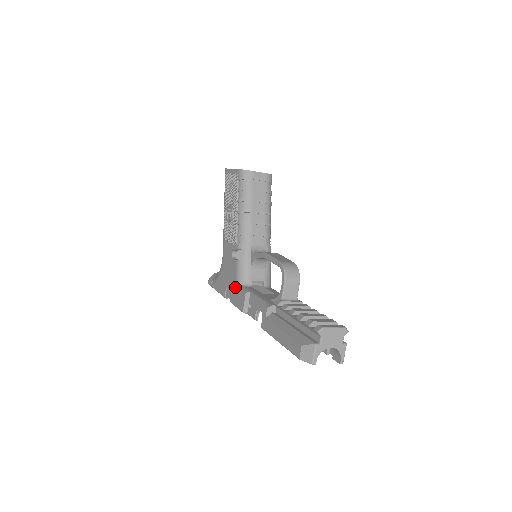
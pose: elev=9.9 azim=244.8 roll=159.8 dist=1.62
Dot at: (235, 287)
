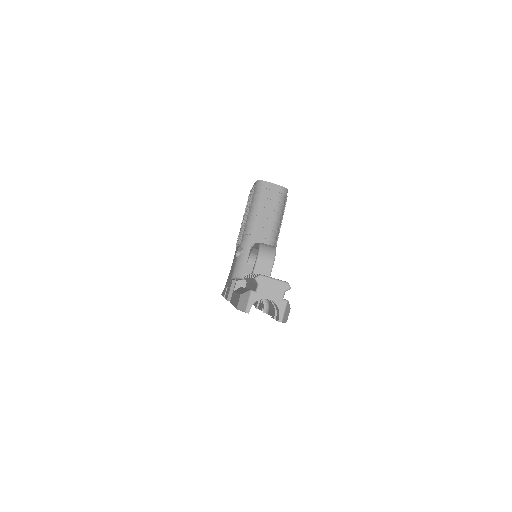
Dot at: occluded
